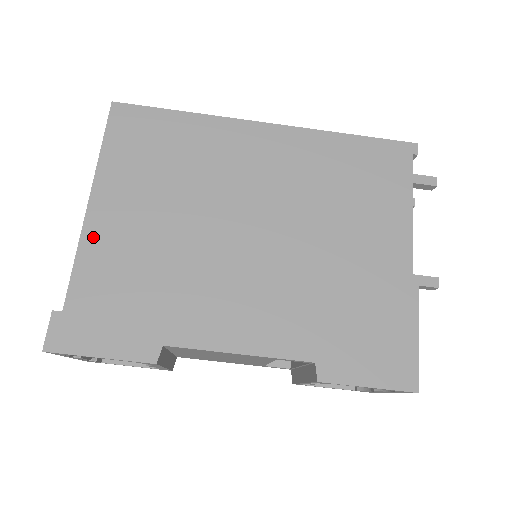
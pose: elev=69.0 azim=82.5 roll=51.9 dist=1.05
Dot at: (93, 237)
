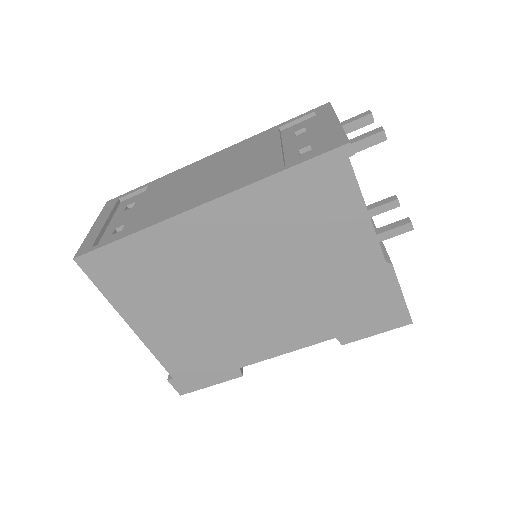
Dot at: (152, 342)
